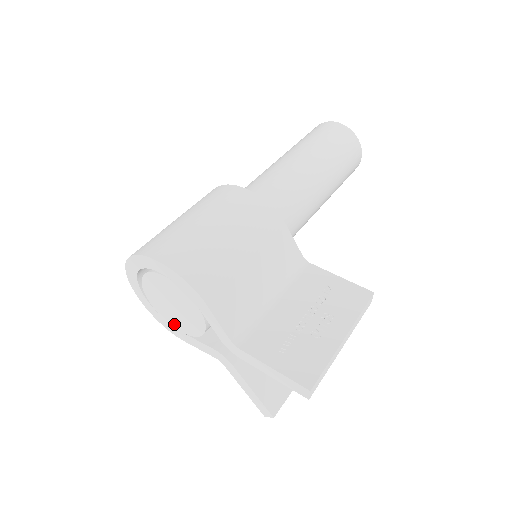
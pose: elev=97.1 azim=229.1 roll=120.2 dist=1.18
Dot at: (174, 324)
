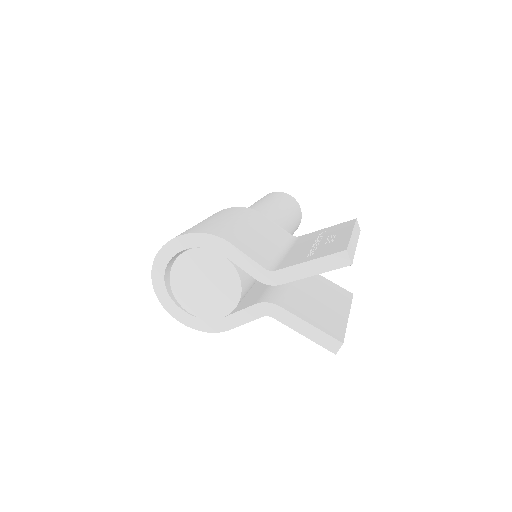
Dot at: (213, 314)
